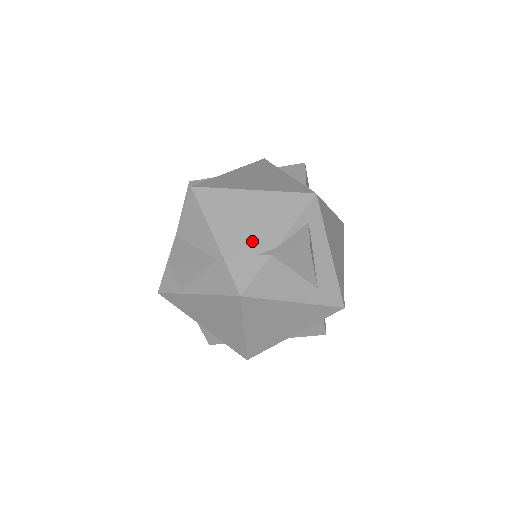
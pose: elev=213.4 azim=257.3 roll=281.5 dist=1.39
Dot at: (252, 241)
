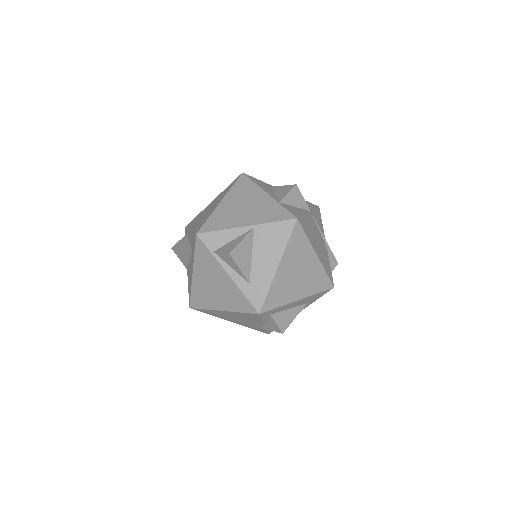
Dot at: (249, 324)
